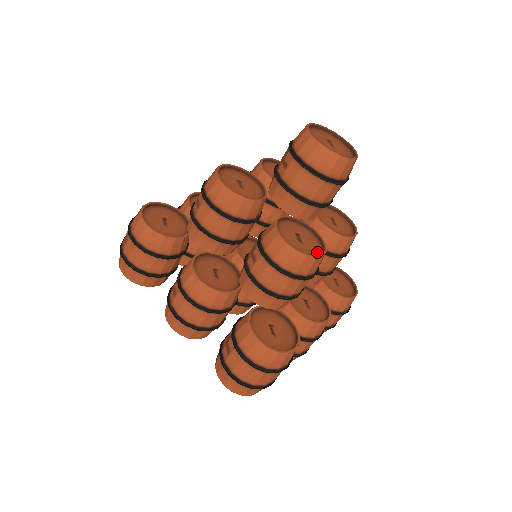
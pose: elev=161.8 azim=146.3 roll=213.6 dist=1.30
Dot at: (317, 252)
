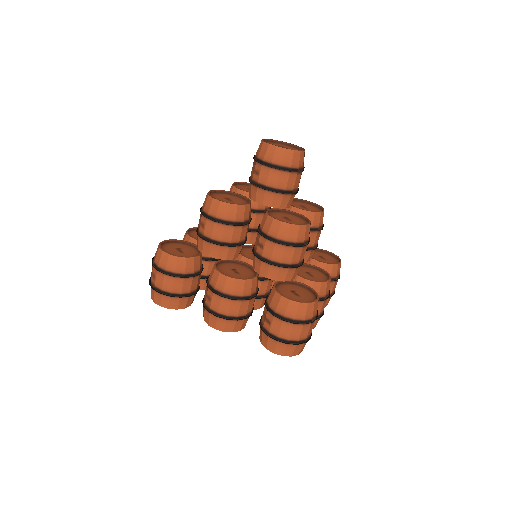
Dot at: (304, 223)
